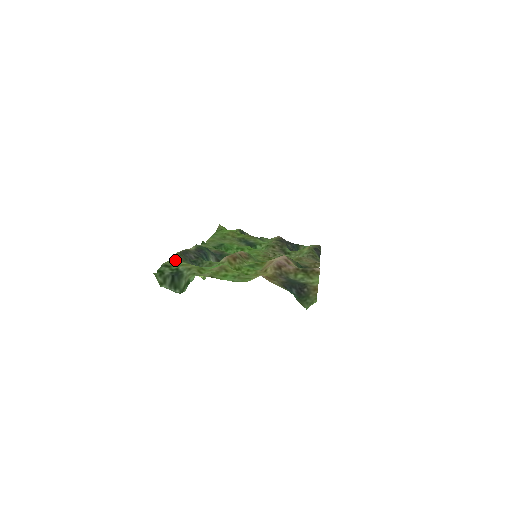
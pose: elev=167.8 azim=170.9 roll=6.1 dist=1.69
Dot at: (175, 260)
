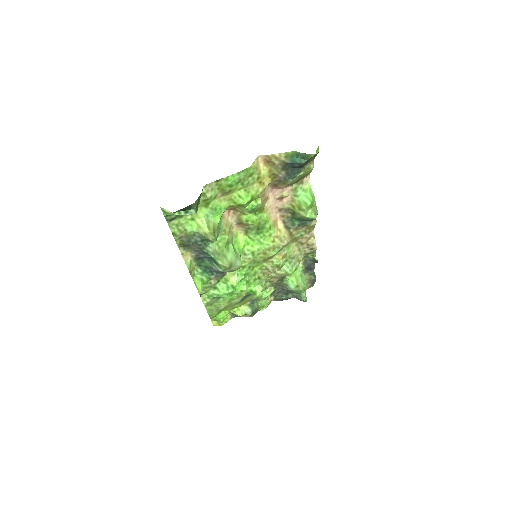
Dot at: (178, 234)
